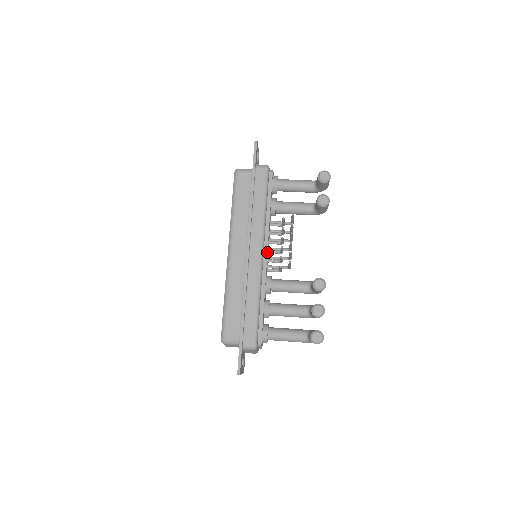
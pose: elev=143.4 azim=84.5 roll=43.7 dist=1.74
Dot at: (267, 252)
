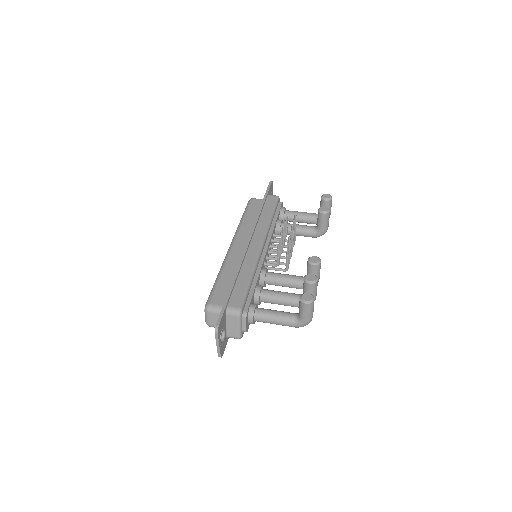
Dot at: (267, 248)
